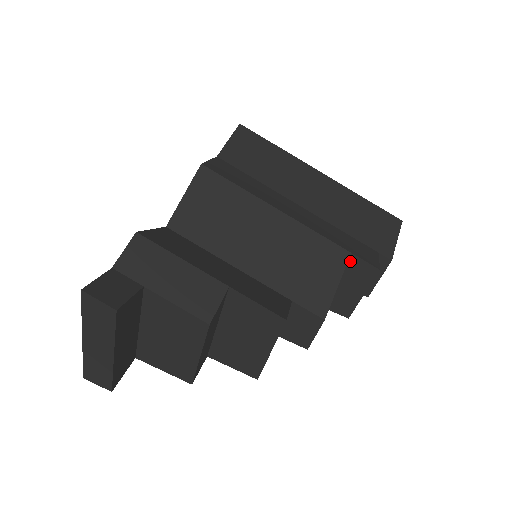
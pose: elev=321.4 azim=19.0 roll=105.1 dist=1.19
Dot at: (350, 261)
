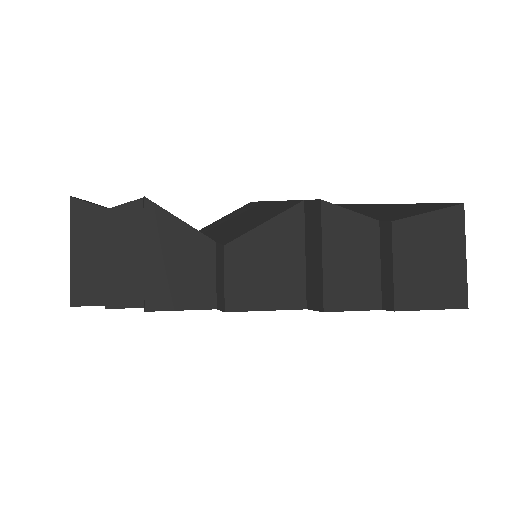
Dot at: (306, 212)
